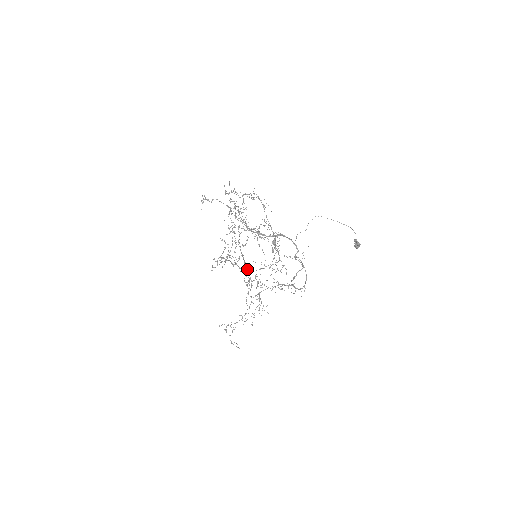
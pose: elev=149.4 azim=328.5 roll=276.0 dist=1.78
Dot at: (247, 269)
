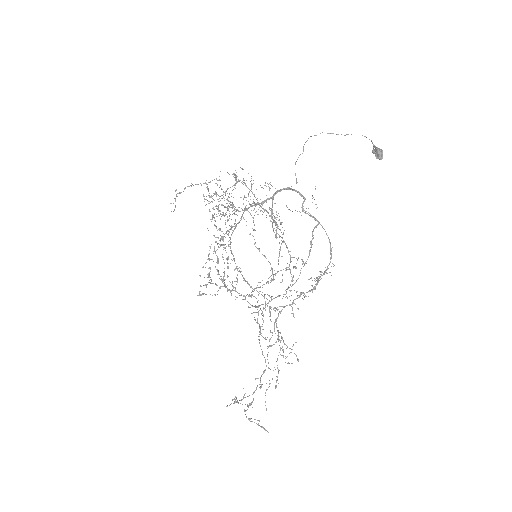
Dot at: occluded
